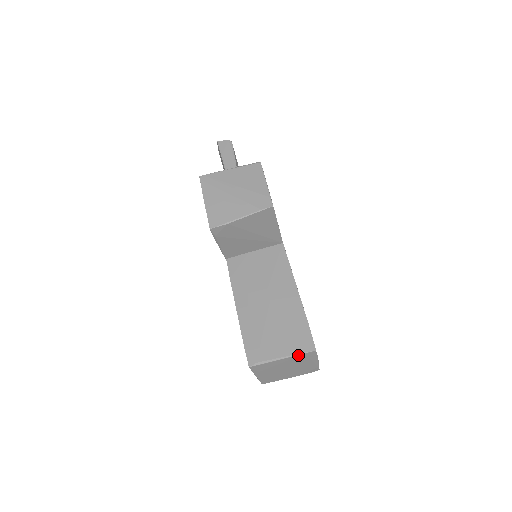
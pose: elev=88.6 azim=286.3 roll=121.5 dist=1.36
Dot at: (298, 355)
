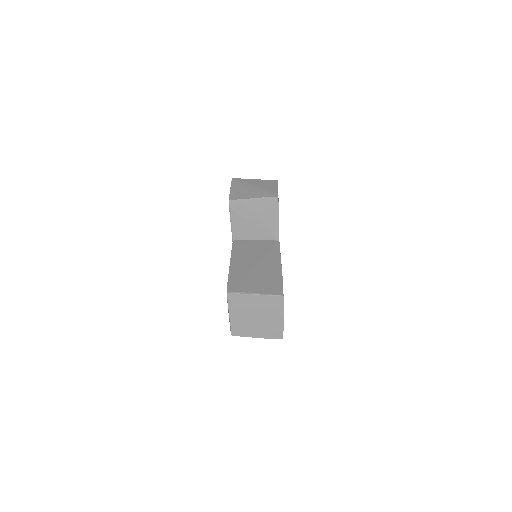
Dot at: (268, 295)
